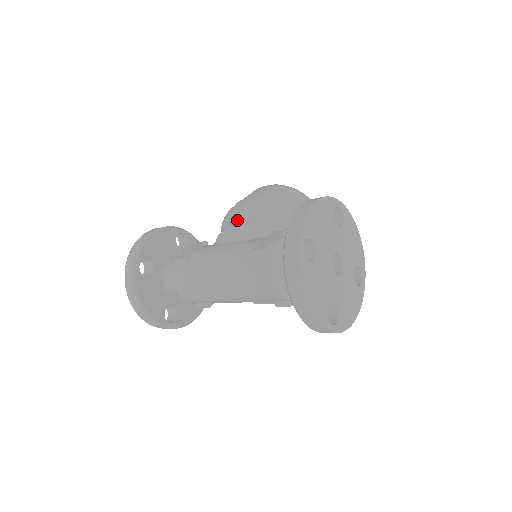
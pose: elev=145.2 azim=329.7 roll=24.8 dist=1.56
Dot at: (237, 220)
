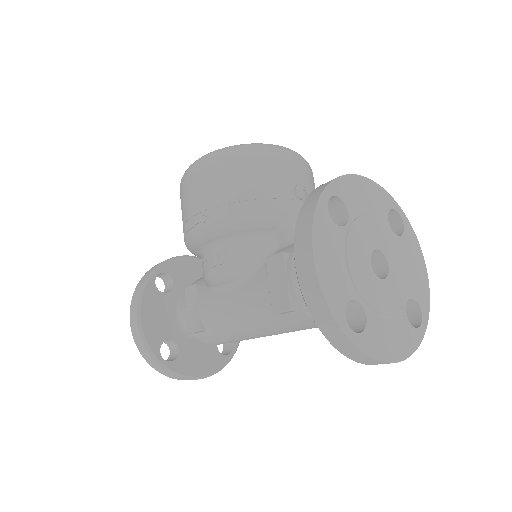
Dot at: (210, 259)
